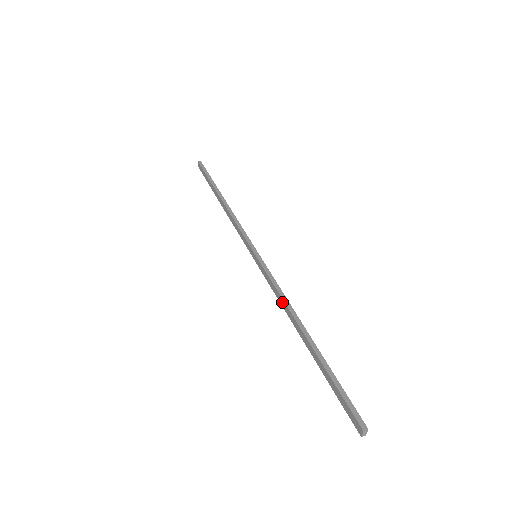
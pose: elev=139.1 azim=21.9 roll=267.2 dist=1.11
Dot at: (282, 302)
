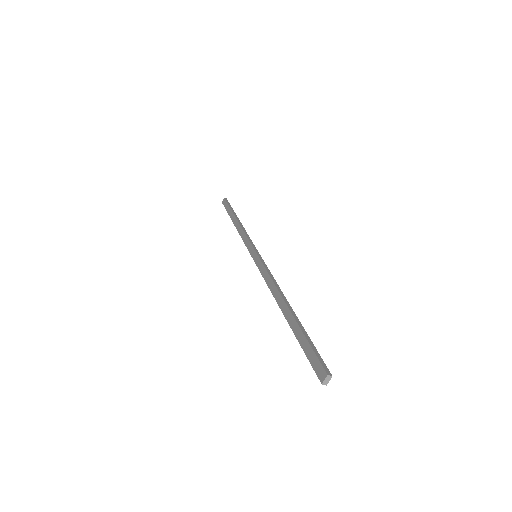
Dot at: (271, 284)
